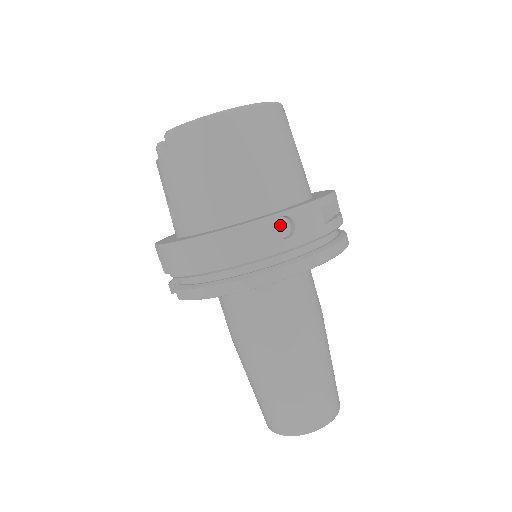
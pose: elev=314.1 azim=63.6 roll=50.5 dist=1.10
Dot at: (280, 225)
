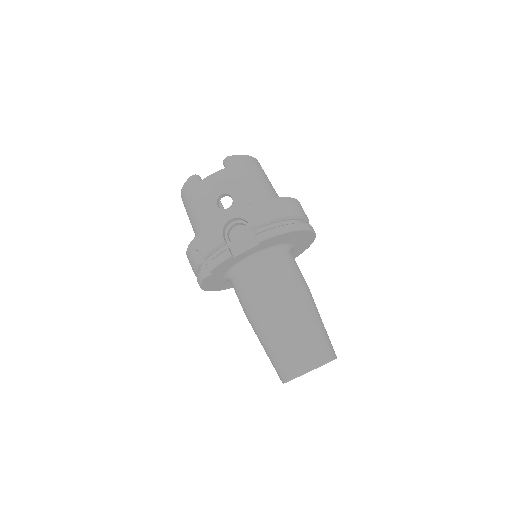
Dot at: occluded
